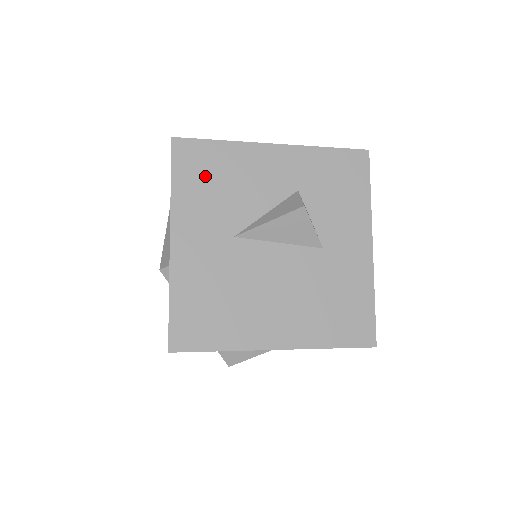
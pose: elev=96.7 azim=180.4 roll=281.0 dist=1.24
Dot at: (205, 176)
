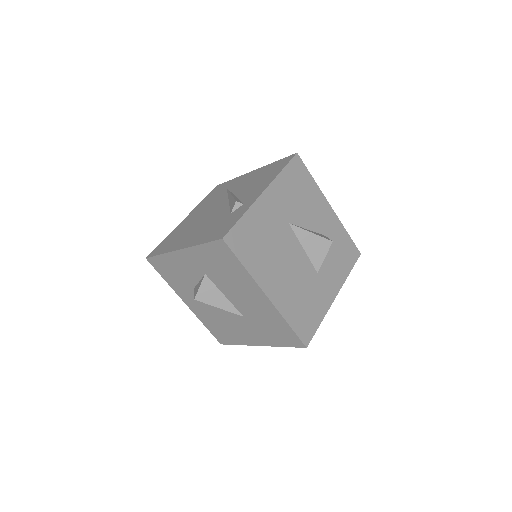
Dot at: (297, 184)
